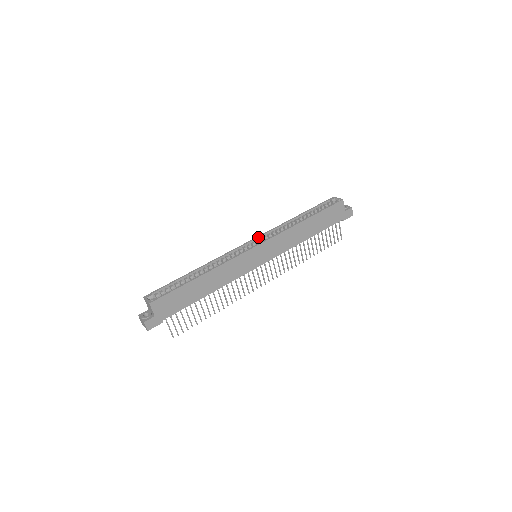
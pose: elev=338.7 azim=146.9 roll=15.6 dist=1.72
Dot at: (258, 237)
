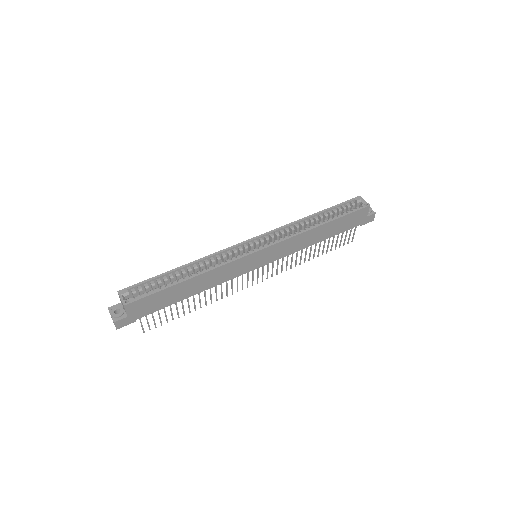
Dot at: (264, 235)
